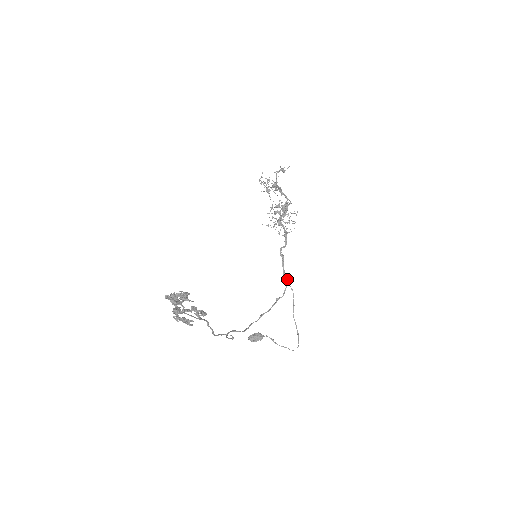
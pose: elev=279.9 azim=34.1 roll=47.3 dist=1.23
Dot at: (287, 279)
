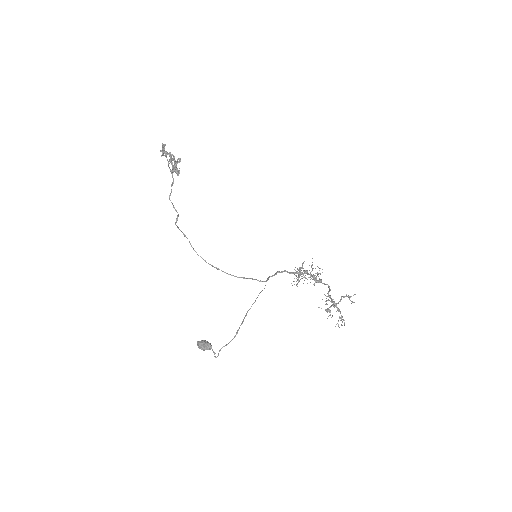
Dot at: (267, 280)
